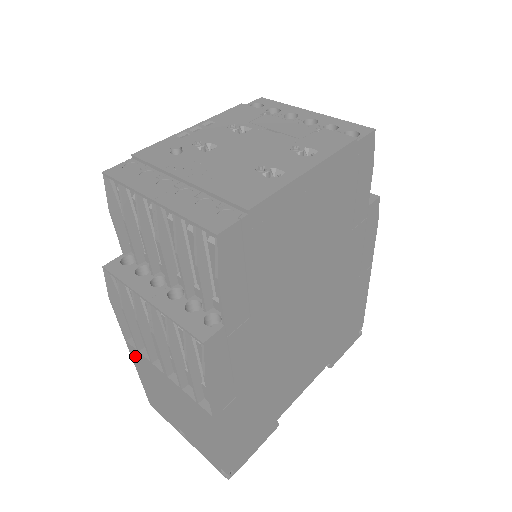
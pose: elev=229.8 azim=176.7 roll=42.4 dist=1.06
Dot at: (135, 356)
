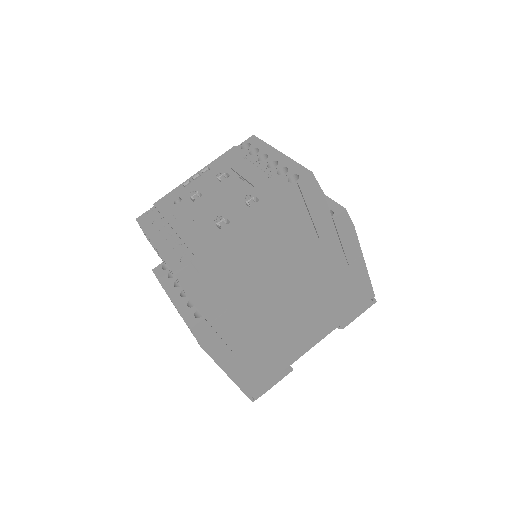
Dot at: occluded
